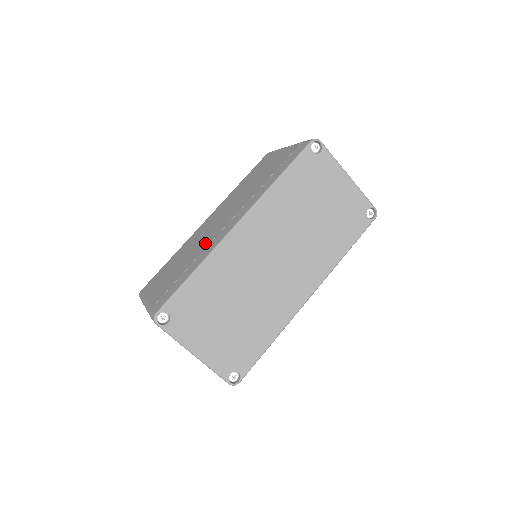
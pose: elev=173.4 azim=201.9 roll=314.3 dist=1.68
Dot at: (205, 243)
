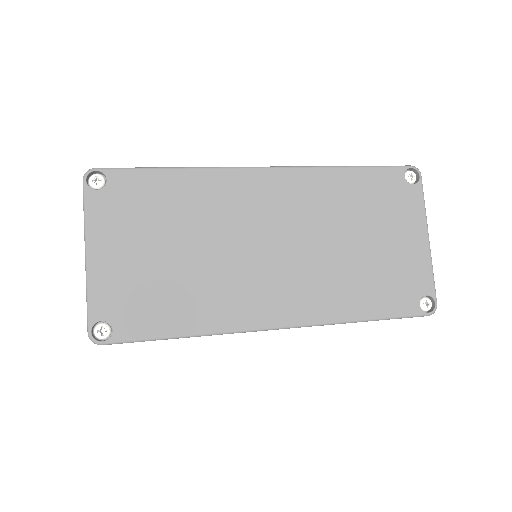
Dot at: occluded
